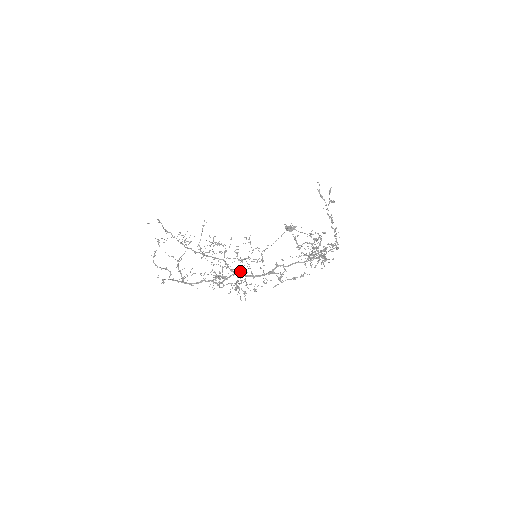
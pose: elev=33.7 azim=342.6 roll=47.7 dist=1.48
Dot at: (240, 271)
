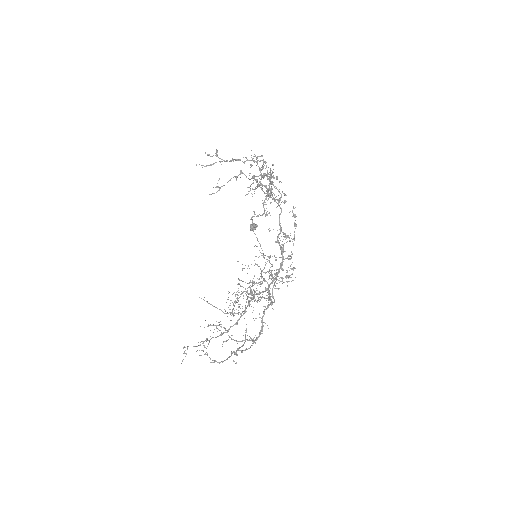
Dot at: (268, 279)
